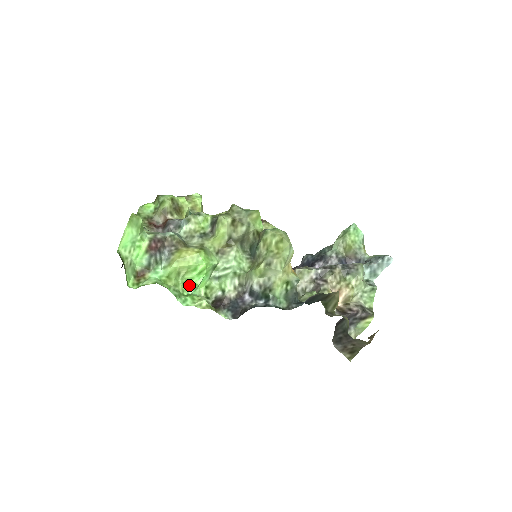
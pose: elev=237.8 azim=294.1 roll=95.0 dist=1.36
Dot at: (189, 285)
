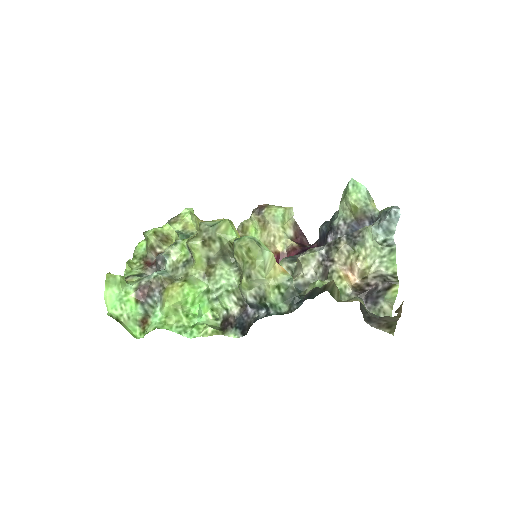
Dot at: (191, 316)
